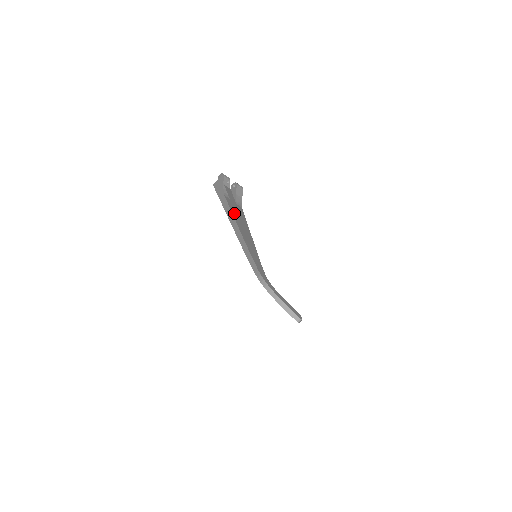
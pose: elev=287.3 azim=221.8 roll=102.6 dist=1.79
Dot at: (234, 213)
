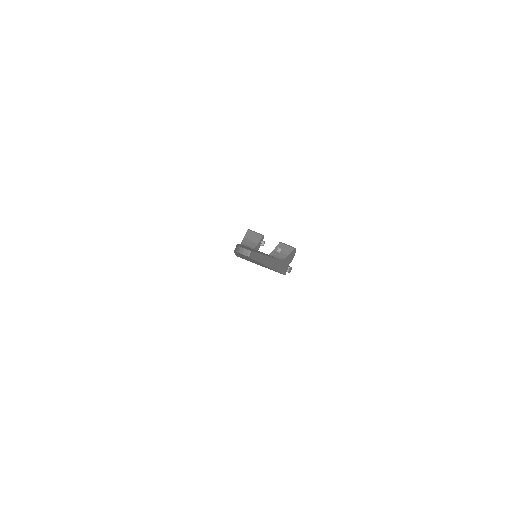
Dot at: occluded
